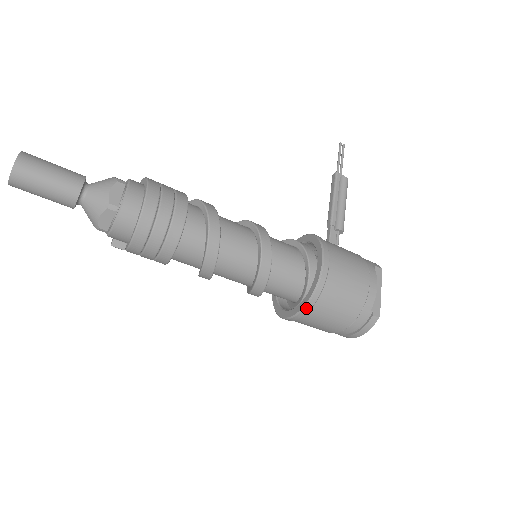
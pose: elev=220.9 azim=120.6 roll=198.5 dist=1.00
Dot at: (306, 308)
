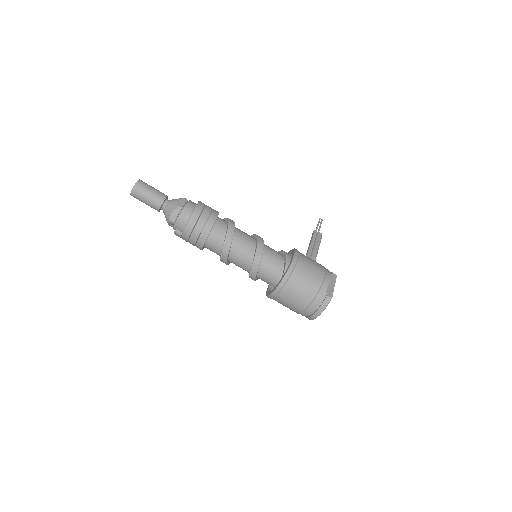
Dot at: (283, 281)
